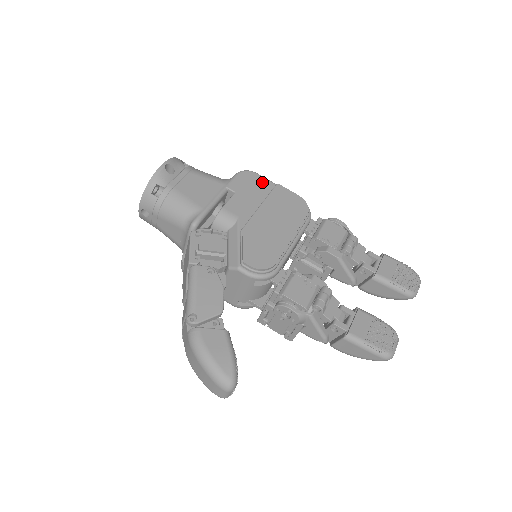
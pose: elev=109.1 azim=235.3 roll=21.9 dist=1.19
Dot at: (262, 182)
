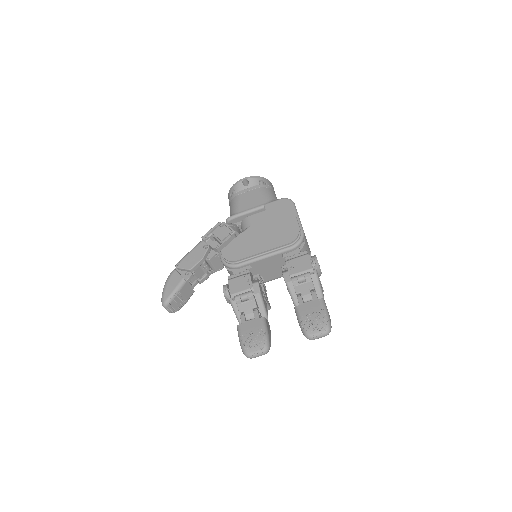
Dot at: (289, 210)
